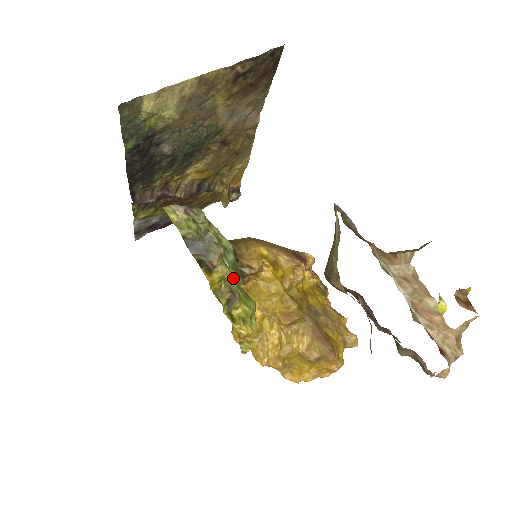
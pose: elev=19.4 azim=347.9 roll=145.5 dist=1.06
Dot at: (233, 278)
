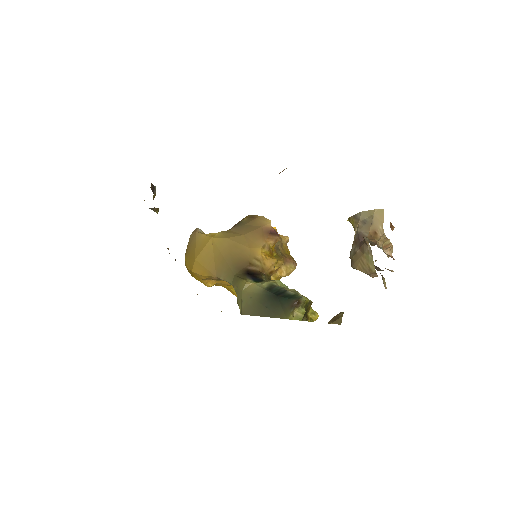
Dot at: occluded
